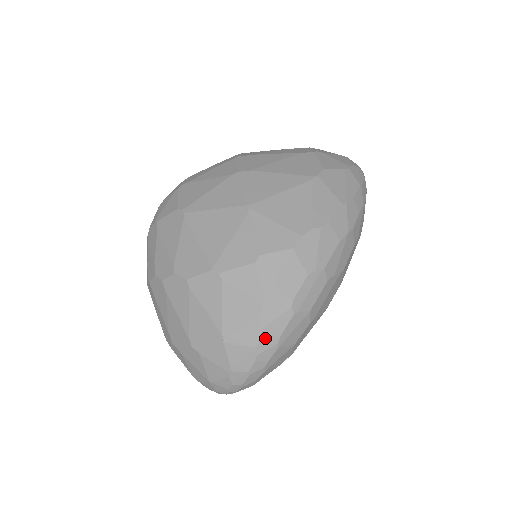
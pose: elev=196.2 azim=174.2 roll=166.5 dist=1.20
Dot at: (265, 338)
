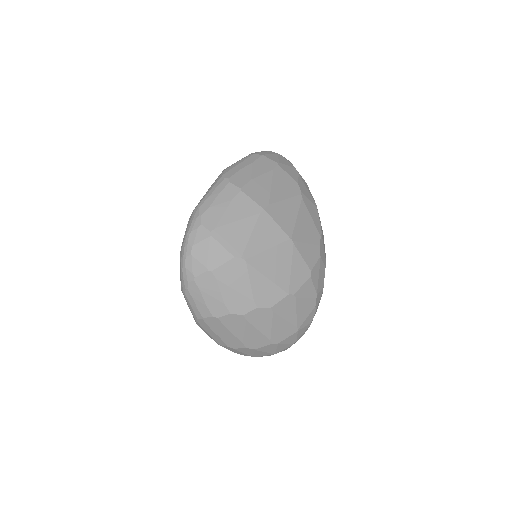
Dot at: occluded
